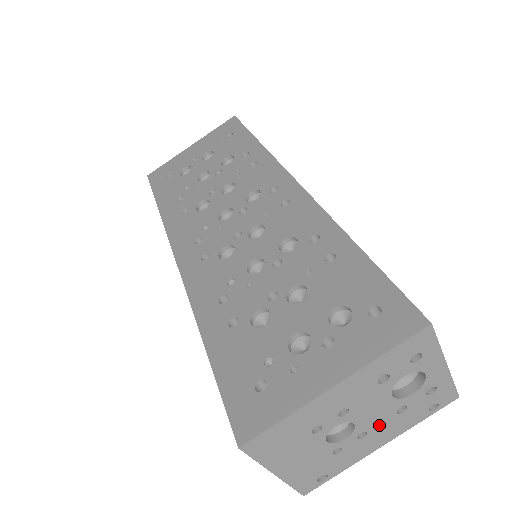
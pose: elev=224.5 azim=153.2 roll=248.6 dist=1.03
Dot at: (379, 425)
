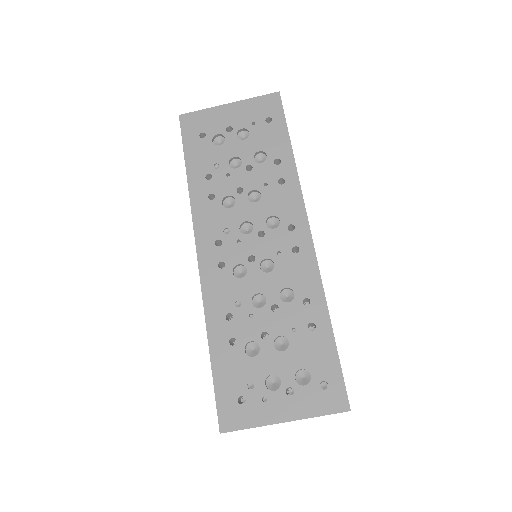
Dot at: occluded
